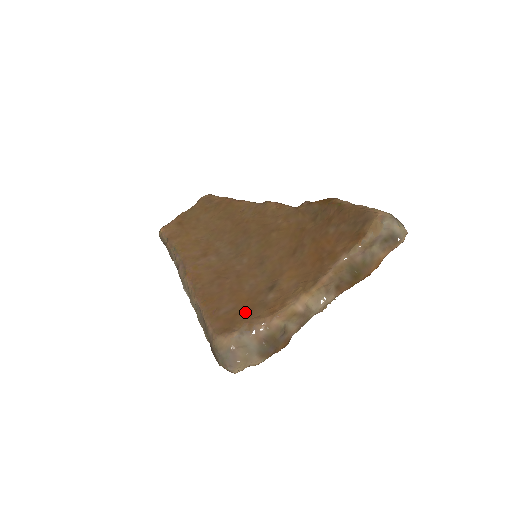
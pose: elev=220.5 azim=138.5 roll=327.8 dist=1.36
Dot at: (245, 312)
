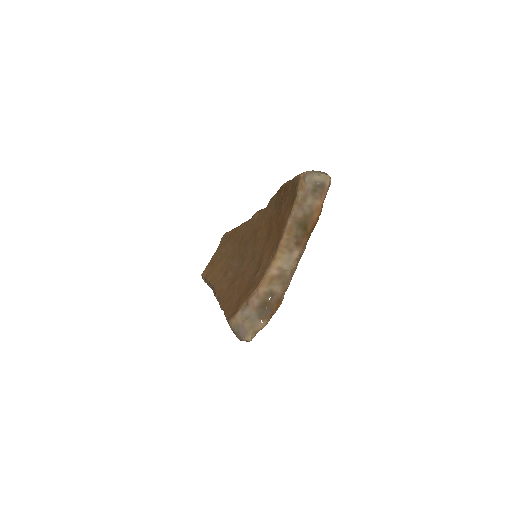
Dot at: (244, 295)
